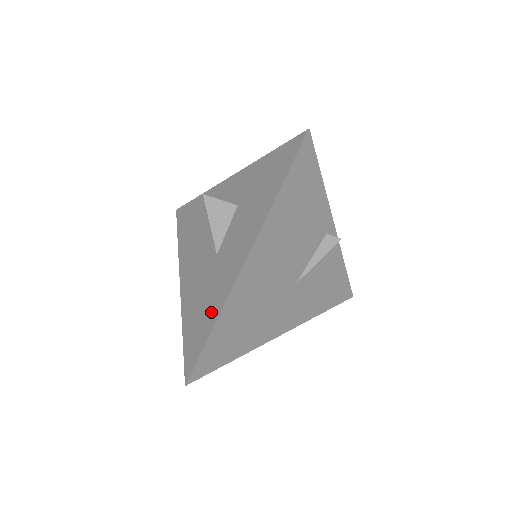
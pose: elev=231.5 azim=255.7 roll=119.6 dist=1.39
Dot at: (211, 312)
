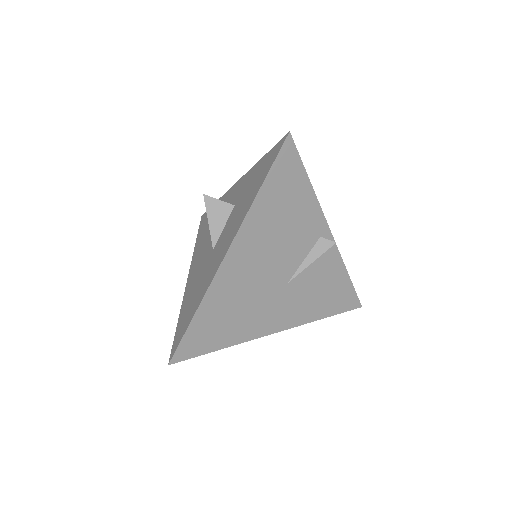
Dot at: (197, 300)
